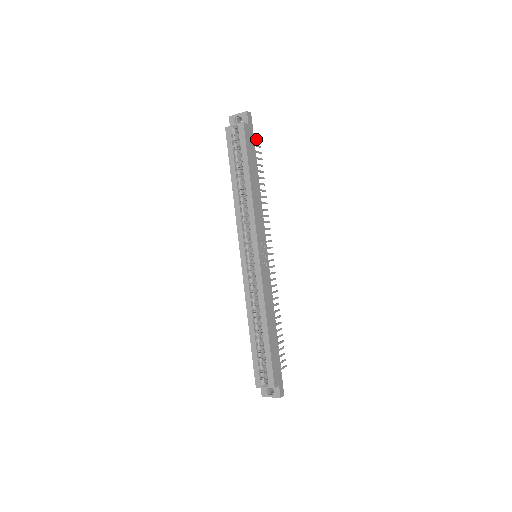
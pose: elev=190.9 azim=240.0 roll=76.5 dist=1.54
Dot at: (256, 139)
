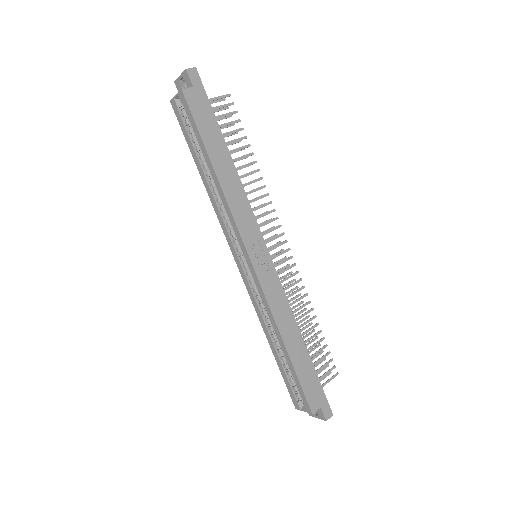
Dot at: (222, 96)
